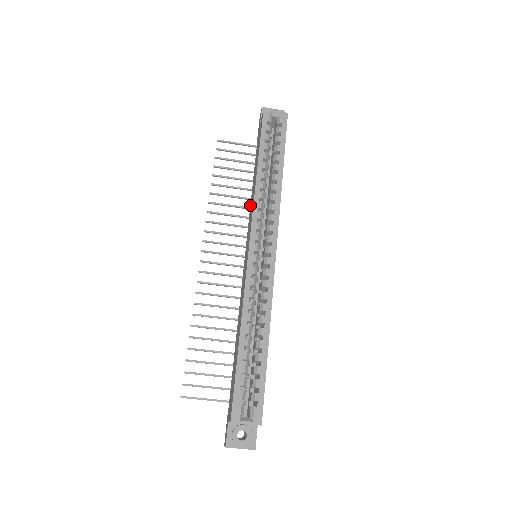
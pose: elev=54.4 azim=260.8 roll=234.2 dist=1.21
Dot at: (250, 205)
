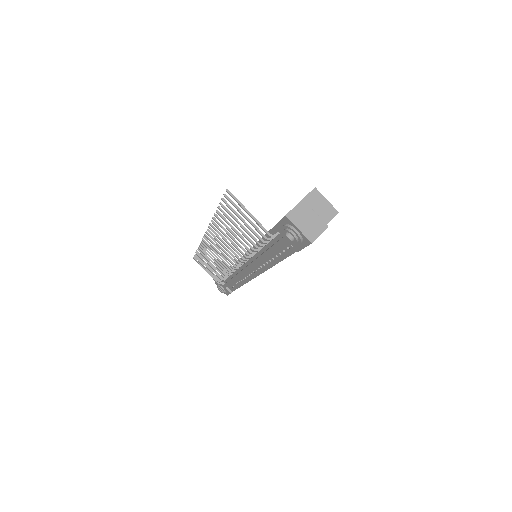
Dot at: occluded
